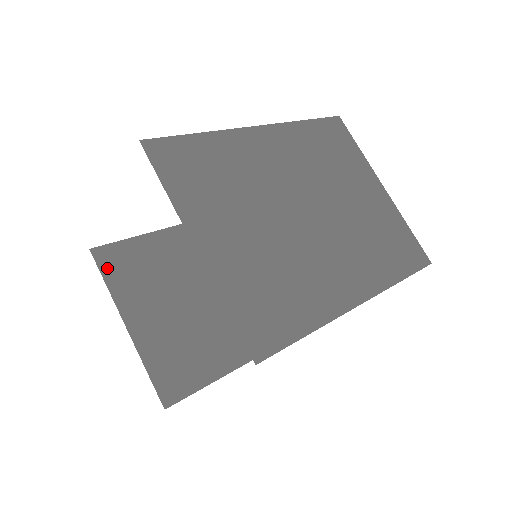
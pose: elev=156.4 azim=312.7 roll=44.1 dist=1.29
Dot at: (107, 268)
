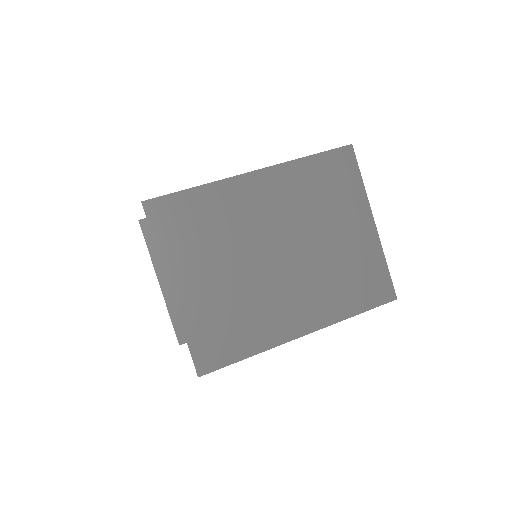
Dot at: (150, 236)
